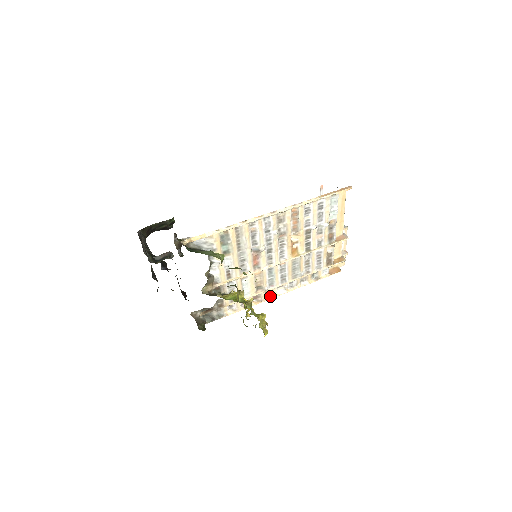
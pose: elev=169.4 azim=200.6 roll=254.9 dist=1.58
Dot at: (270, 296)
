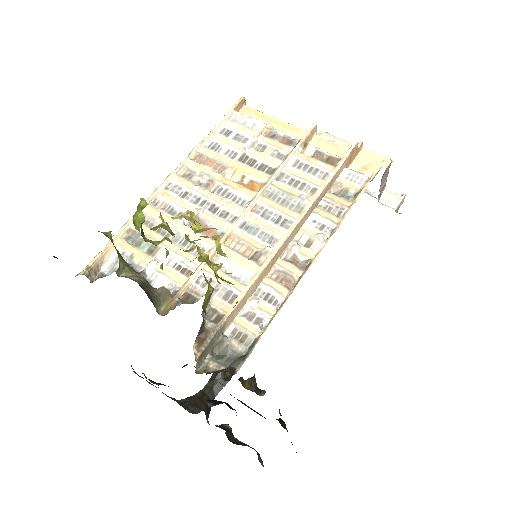
Dot at: (309, 264)
